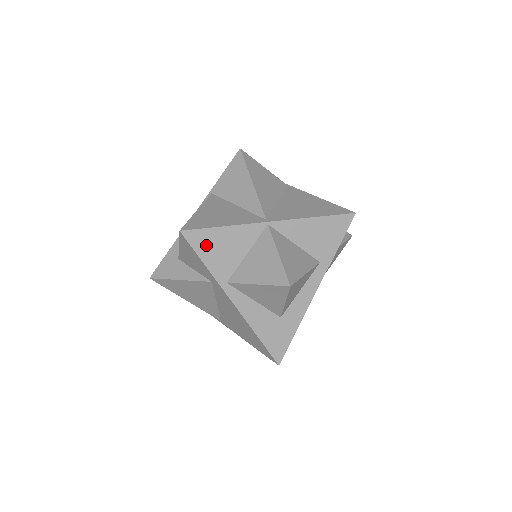
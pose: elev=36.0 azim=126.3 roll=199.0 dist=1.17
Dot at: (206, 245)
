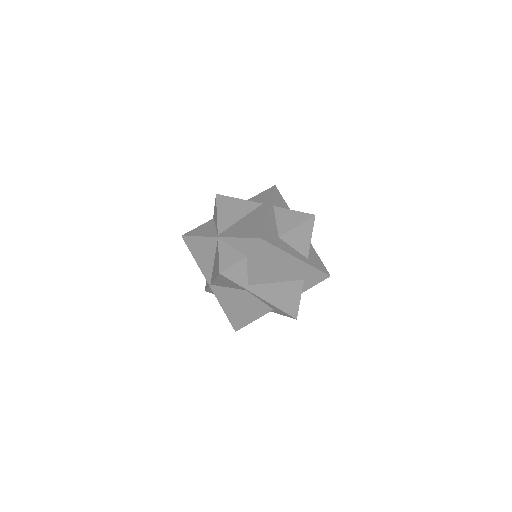
Dot at: (278, 197)
